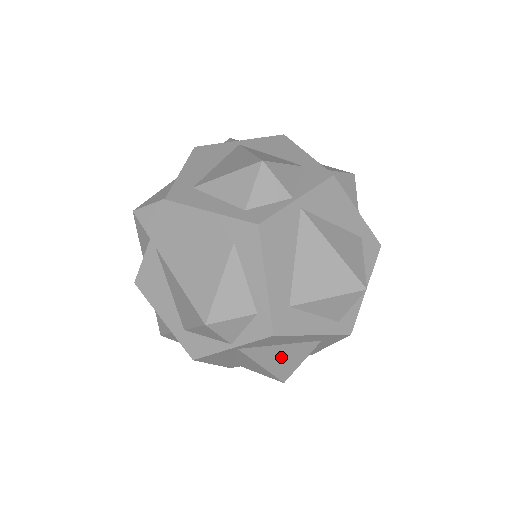
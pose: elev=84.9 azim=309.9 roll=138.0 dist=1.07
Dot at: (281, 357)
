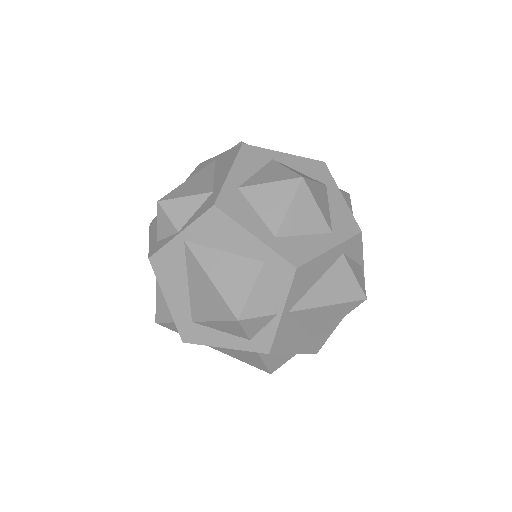
Dot at: (239, 354)
